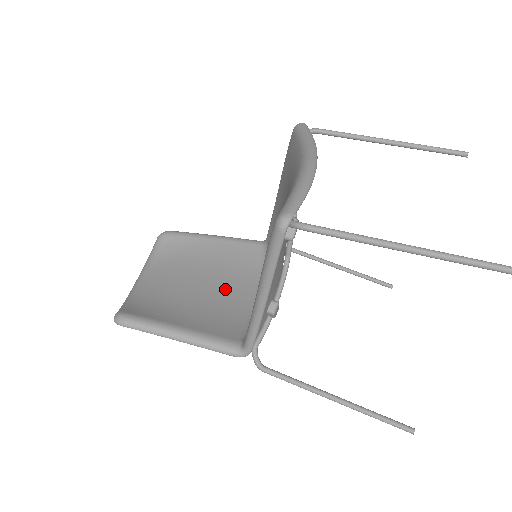
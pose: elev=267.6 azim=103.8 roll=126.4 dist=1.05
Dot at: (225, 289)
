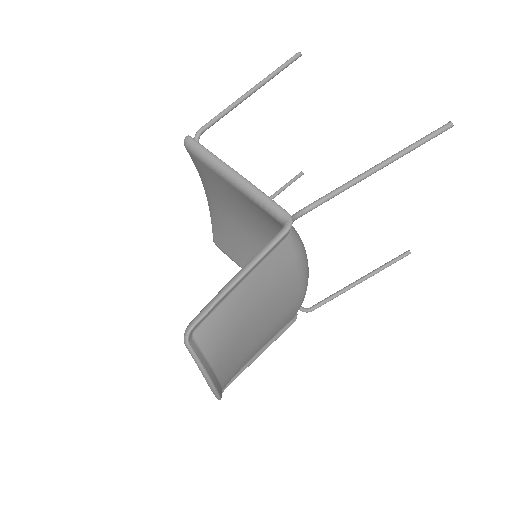
Dot at: occluded
